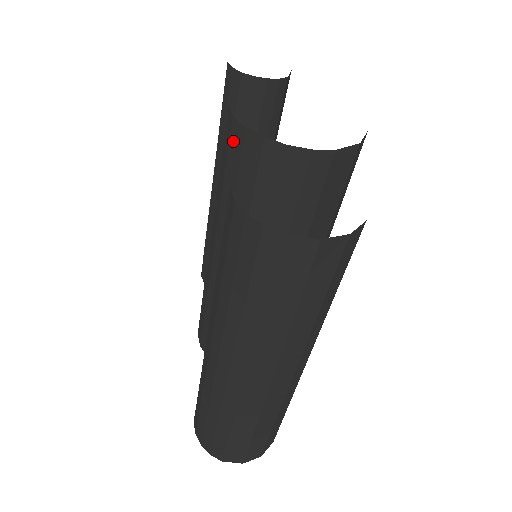
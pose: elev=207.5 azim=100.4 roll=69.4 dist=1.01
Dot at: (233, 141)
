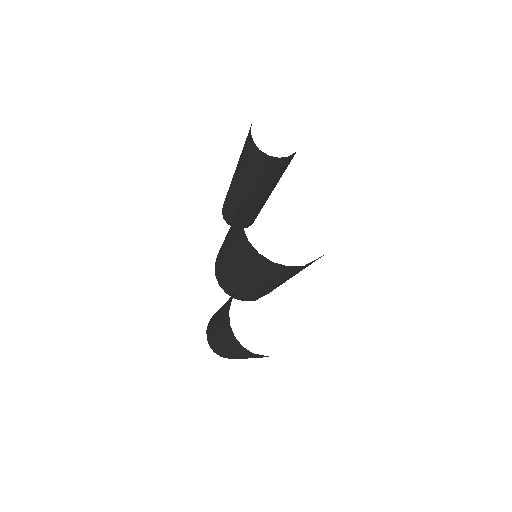
Dot at: (241, 235)
